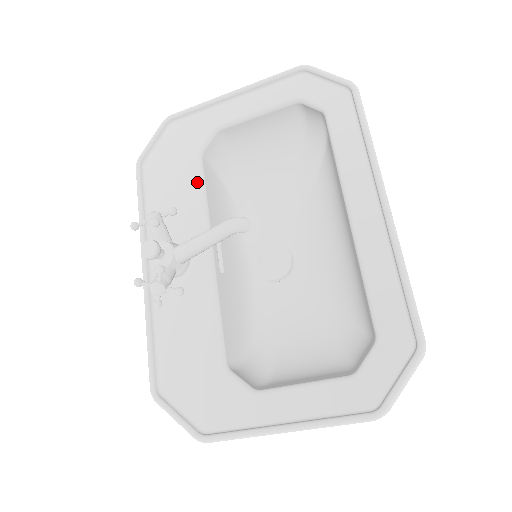
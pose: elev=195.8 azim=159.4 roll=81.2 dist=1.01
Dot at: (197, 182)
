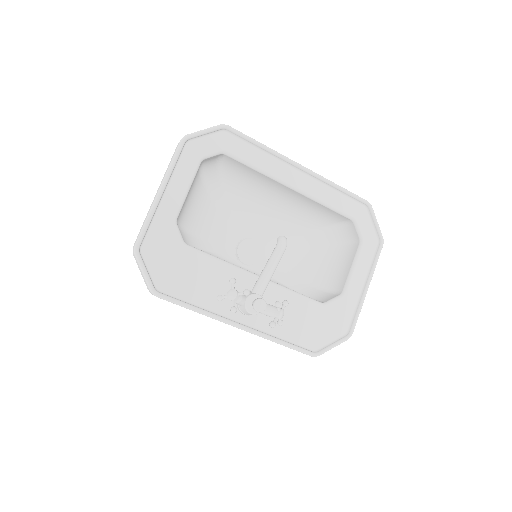
Dot at: (206, 258)
